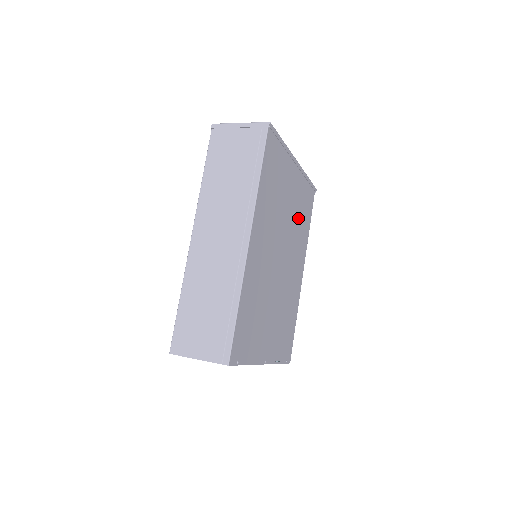
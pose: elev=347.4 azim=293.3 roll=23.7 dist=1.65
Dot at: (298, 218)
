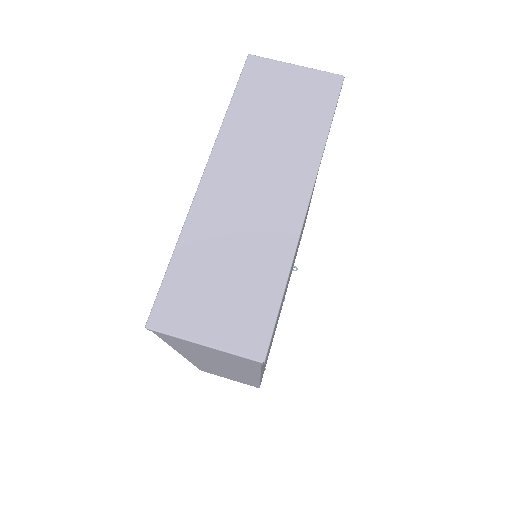
Dot at: occluded
